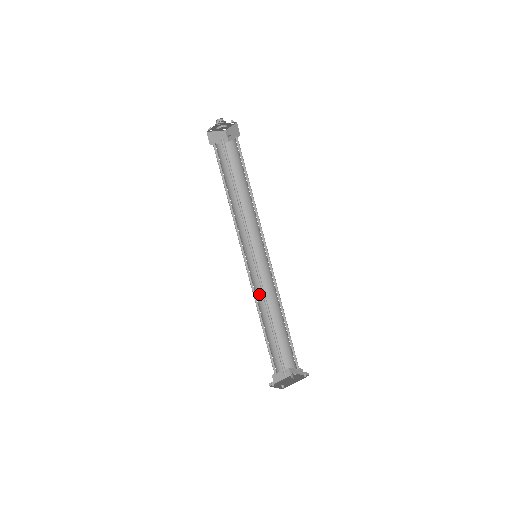
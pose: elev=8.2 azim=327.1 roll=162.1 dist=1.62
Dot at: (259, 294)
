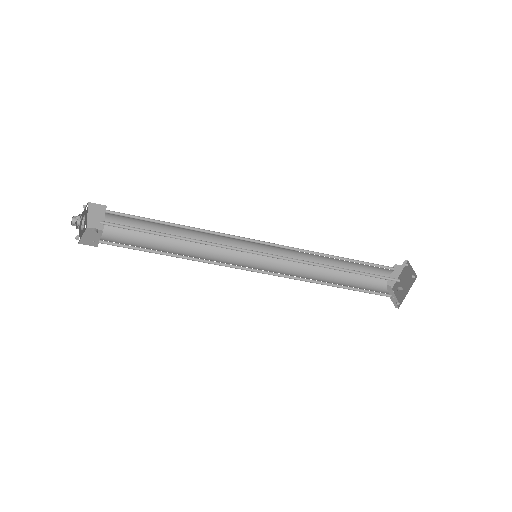
Dot at: (299, 259)
